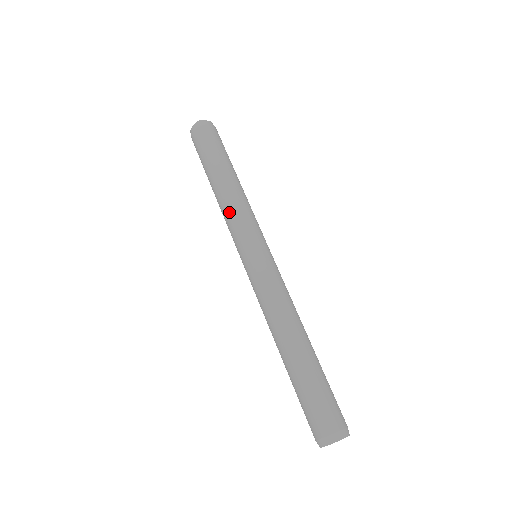
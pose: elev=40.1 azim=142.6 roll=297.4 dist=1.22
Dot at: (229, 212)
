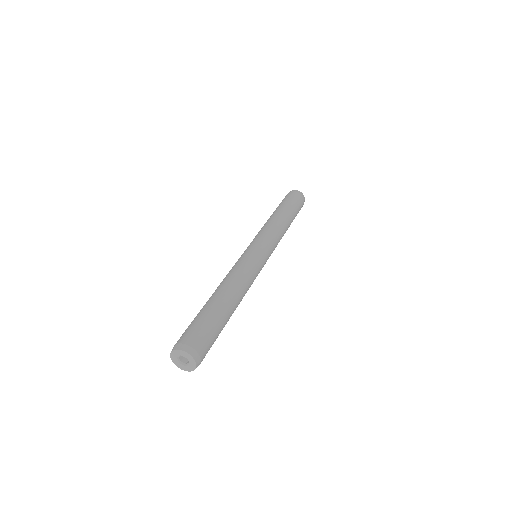
Dot at: occluded
